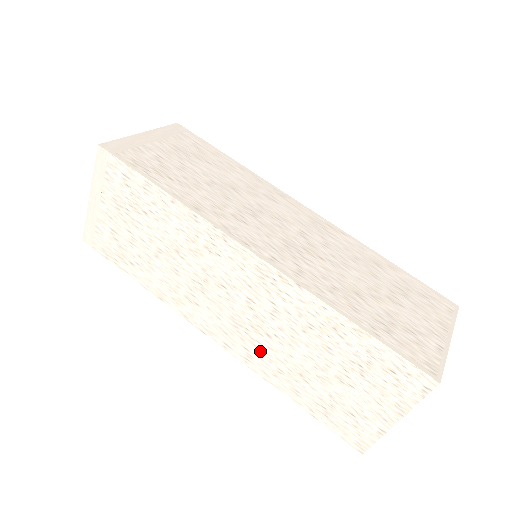
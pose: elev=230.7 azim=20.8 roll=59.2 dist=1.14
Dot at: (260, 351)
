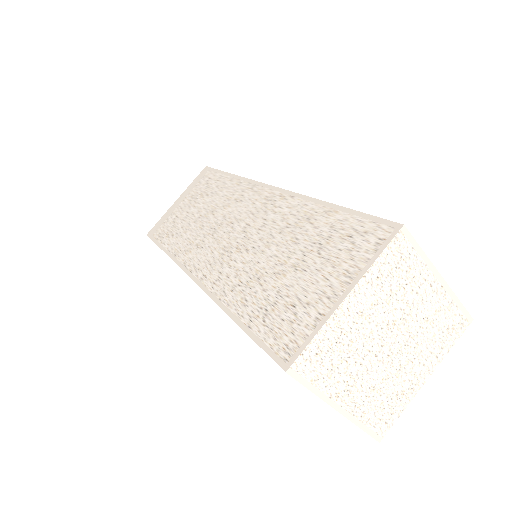
Dot at: occluded
